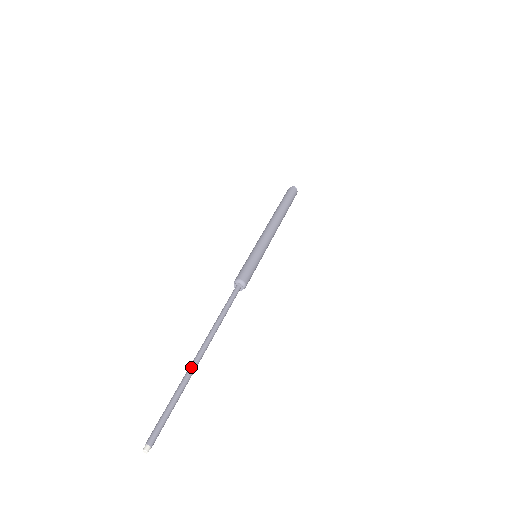
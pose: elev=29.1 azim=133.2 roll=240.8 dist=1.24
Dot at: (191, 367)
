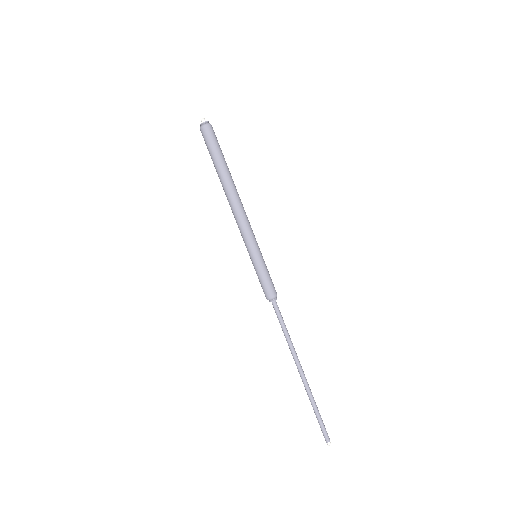
Dot at: (306, 388)
